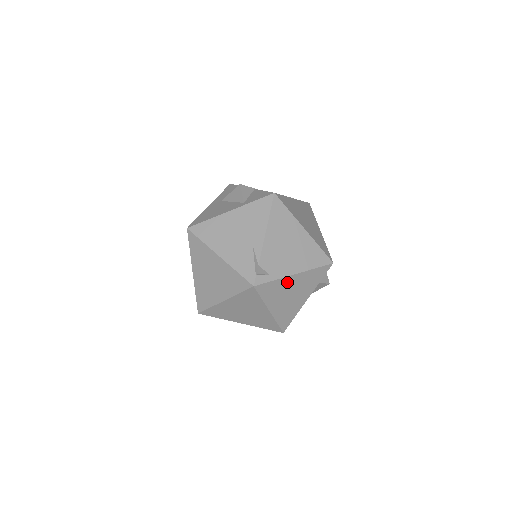
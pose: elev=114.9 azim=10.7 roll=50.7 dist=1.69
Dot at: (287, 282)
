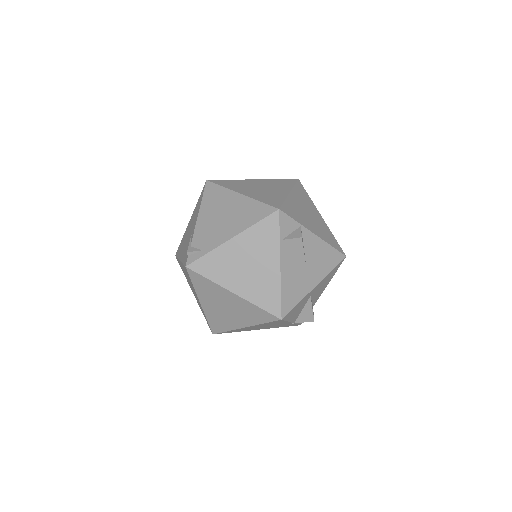
Dot at: (228, 251)
